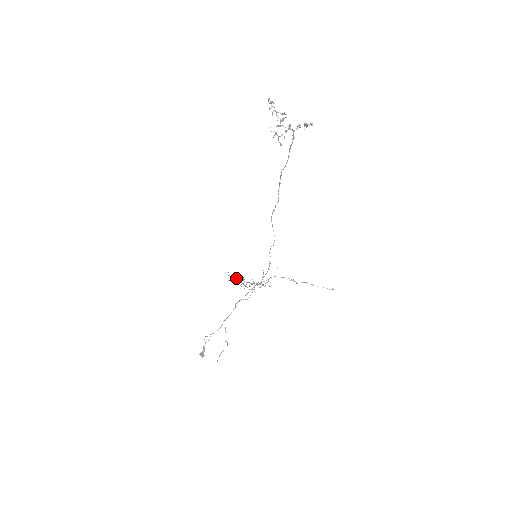
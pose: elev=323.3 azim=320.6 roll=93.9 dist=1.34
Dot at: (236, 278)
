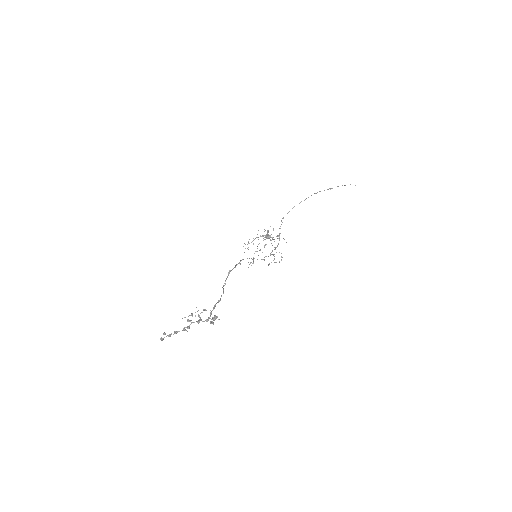
Dot at: occluded
